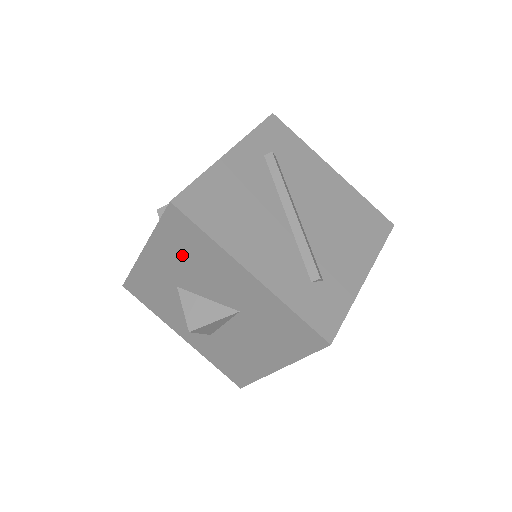
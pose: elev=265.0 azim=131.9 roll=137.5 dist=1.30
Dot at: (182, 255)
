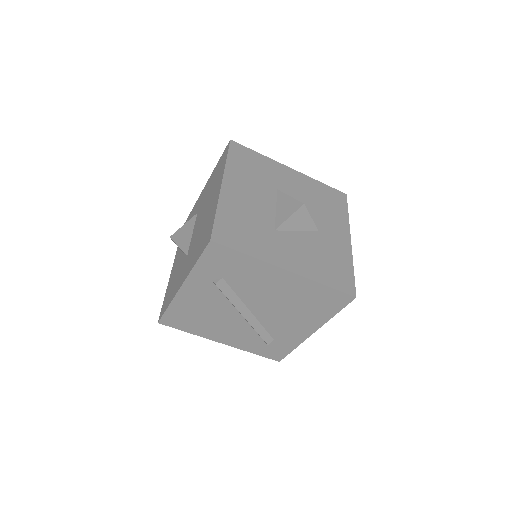
Dot at: occluded
